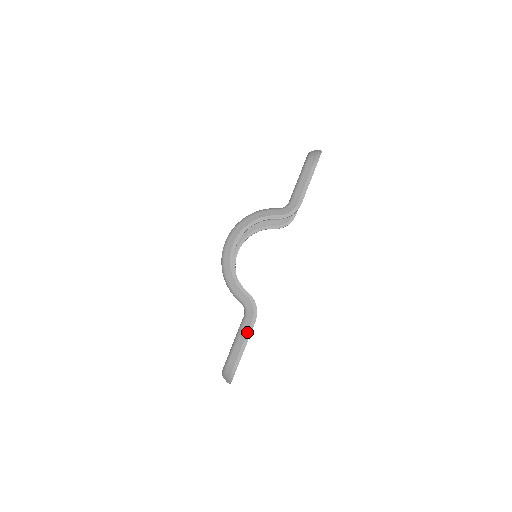
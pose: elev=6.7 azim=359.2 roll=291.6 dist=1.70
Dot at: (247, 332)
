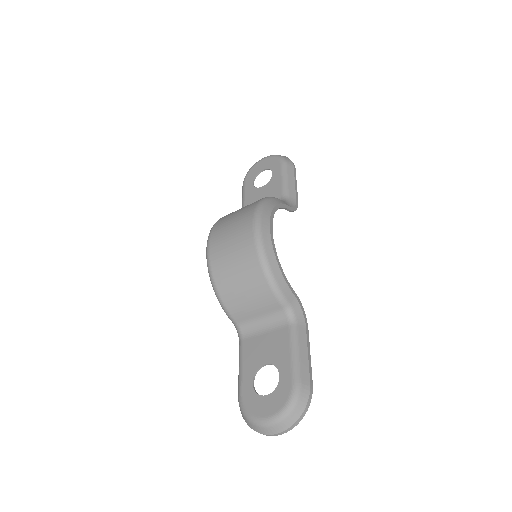
Dot at: (307, 344)
